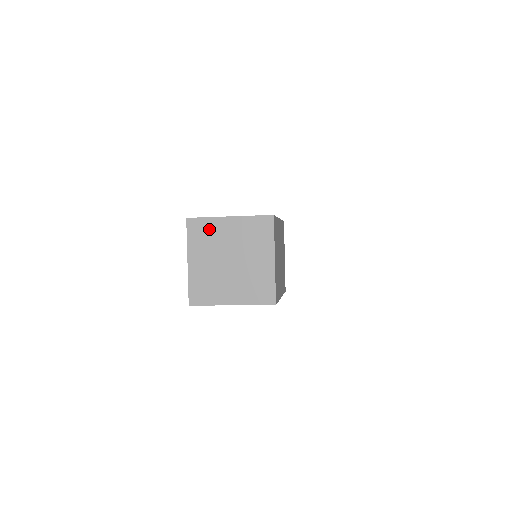
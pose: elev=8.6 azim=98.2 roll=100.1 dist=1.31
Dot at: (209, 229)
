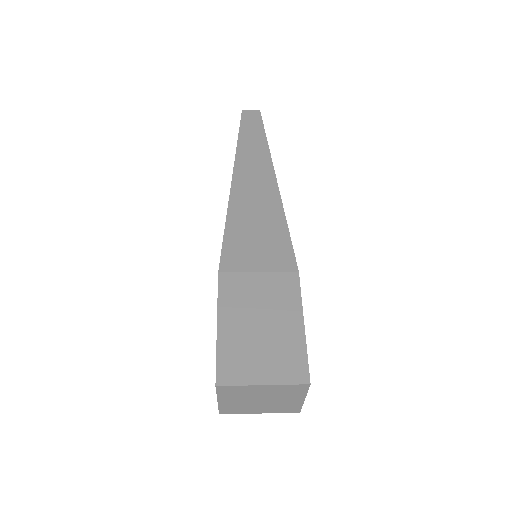
Dot at: (241, 390)
